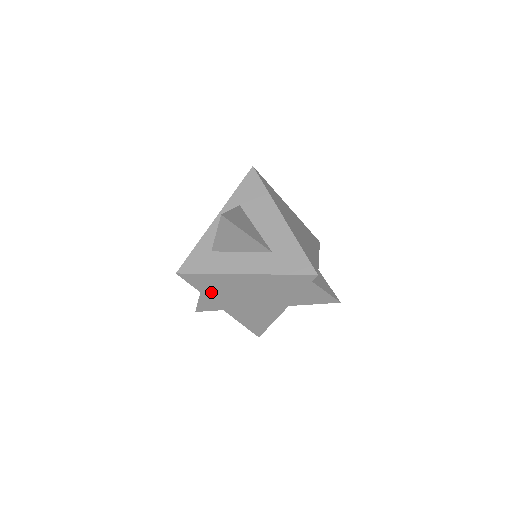
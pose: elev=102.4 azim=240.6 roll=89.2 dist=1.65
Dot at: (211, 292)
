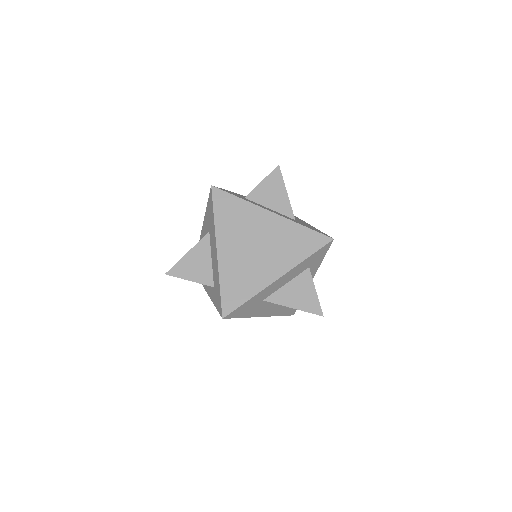
Dot at: (224, 223)
